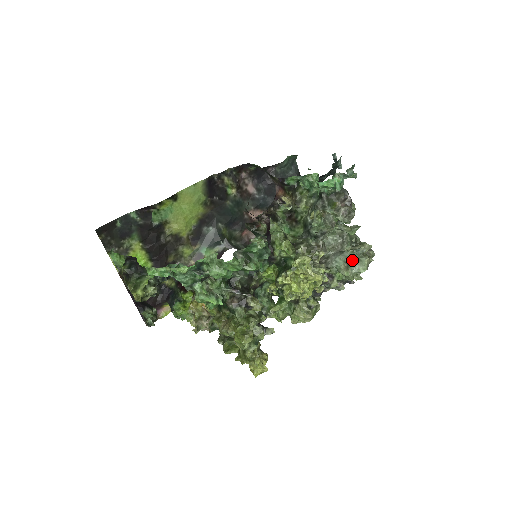
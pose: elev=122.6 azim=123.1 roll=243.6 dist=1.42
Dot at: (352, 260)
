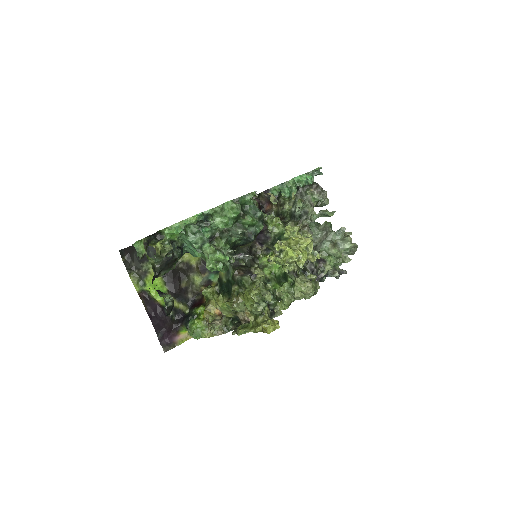
Dot at: (337, 241)
